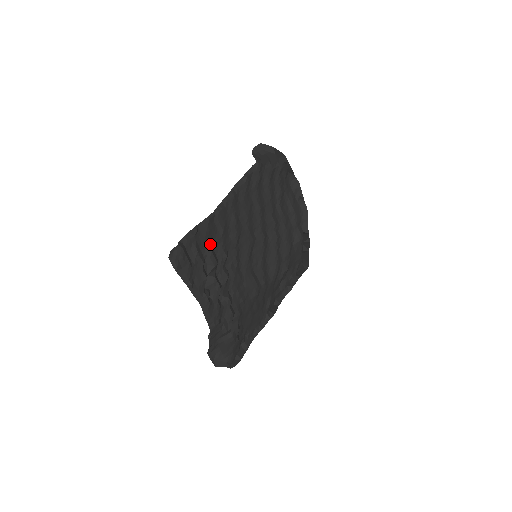
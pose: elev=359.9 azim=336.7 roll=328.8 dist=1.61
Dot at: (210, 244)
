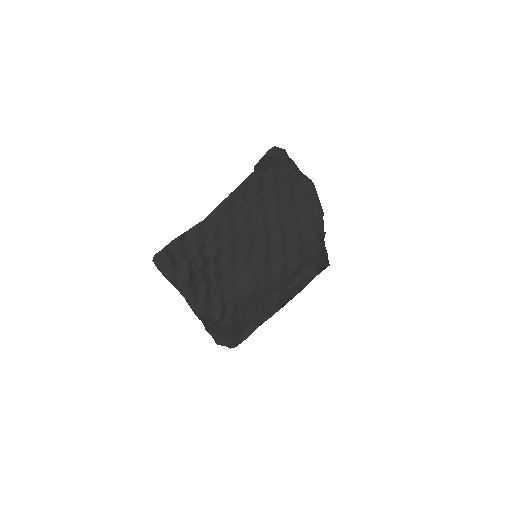
Dot at: (197, 248)
